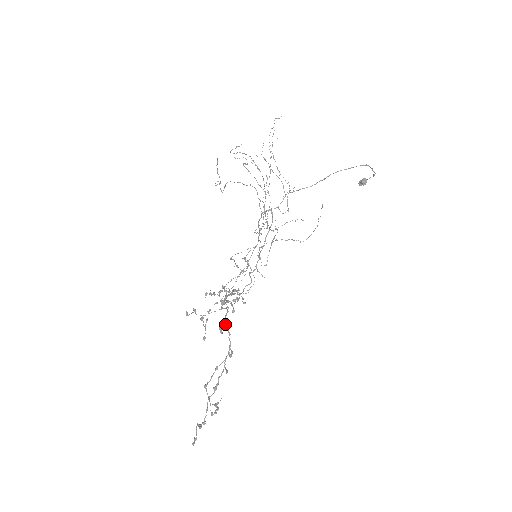
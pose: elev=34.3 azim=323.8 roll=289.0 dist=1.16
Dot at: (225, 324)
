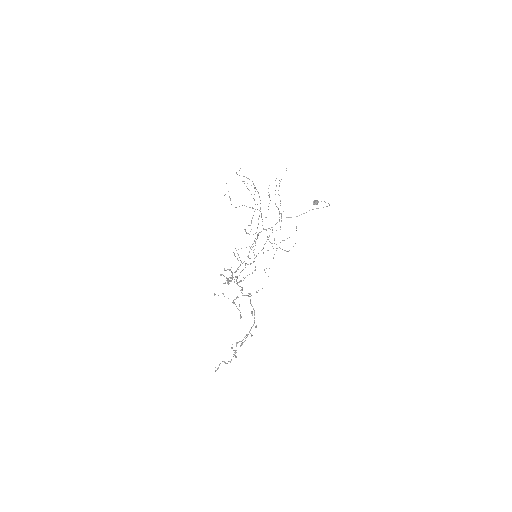
Dot at: (253, 309)
